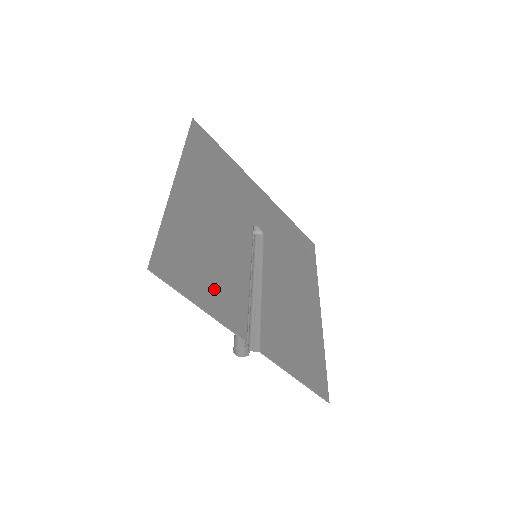
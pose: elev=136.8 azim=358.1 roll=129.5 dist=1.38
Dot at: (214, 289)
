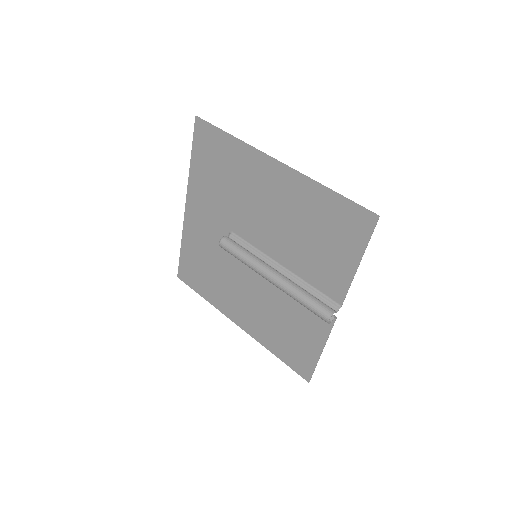
Dot at: (332, 258)
